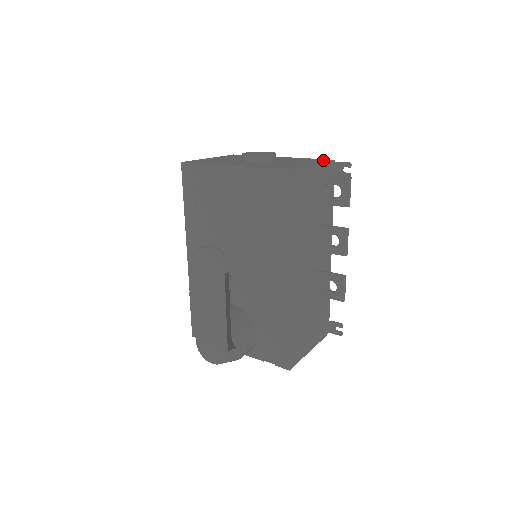
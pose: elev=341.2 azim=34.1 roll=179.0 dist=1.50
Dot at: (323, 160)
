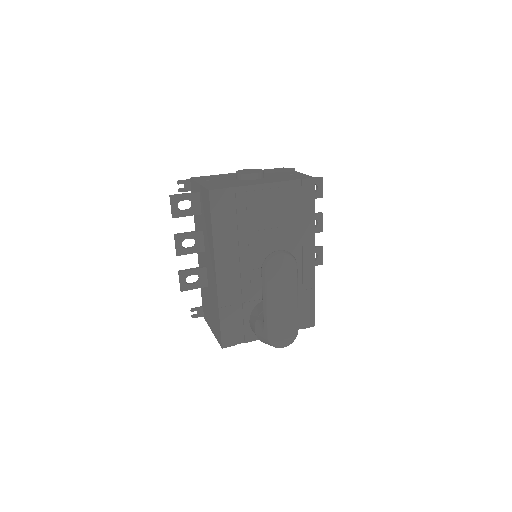
Dot at: (282, 169)
